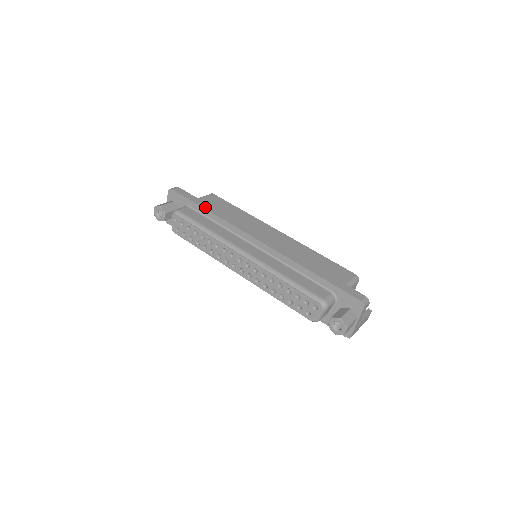
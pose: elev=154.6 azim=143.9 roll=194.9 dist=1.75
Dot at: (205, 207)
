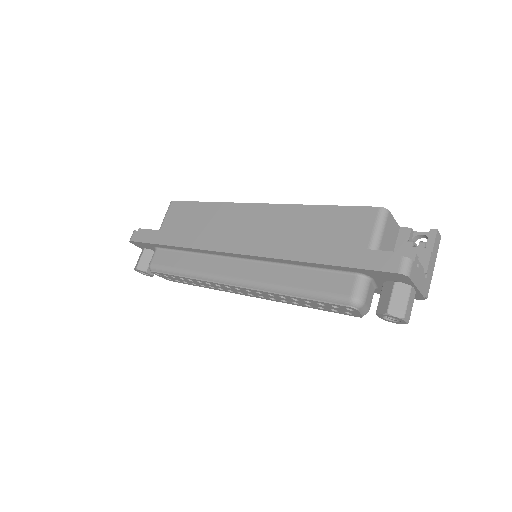
Dot at: (168, 243)
